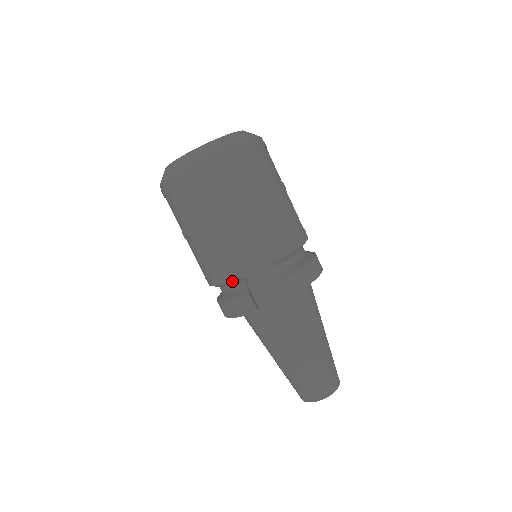
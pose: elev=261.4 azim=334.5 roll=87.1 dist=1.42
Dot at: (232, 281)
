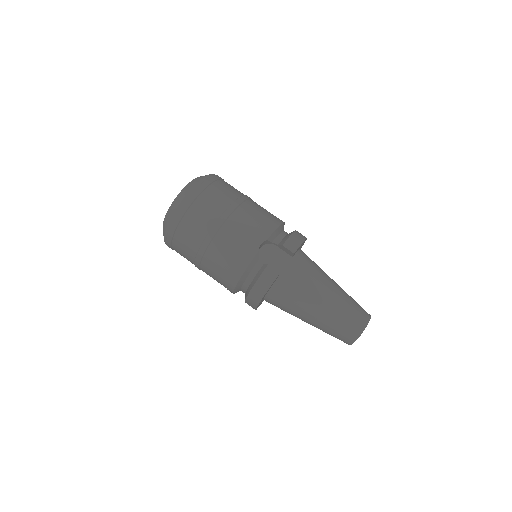
Dot at: (250, 263)
